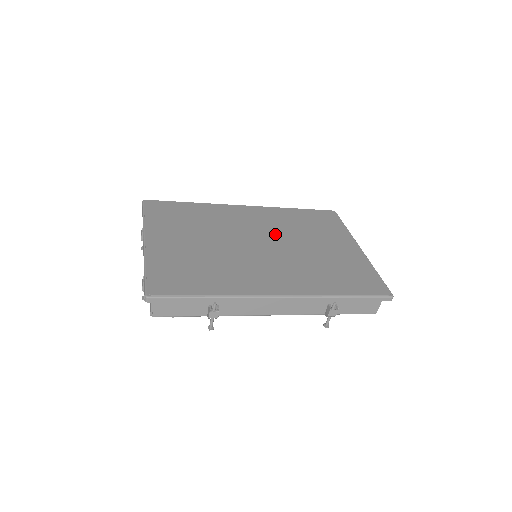
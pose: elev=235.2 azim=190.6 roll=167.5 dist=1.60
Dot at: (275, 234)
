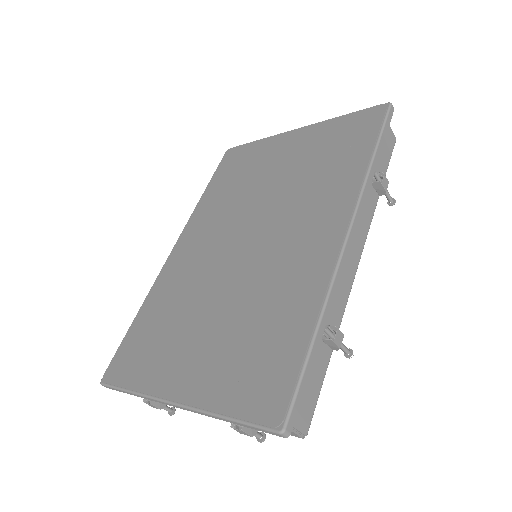
Dot at: (235, 221)
